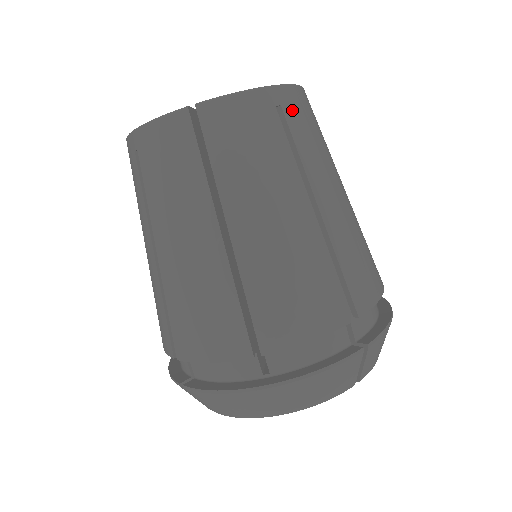
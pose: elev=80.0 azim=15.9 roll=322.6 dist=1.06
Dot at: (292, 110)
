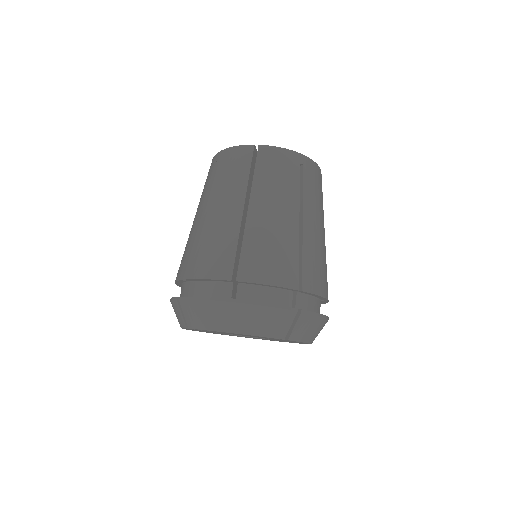
Dot at: (308, 171)
